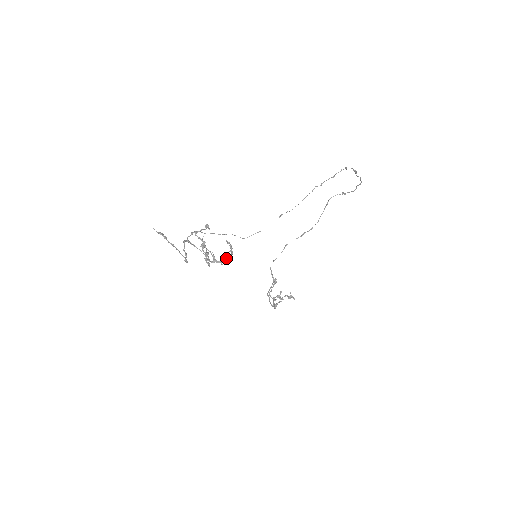
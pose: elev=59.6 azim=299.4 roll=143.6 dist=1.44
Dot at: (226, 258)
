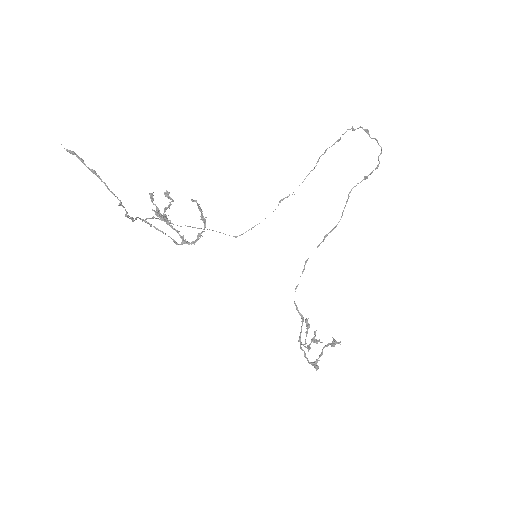
Dot at: (200, 235)
